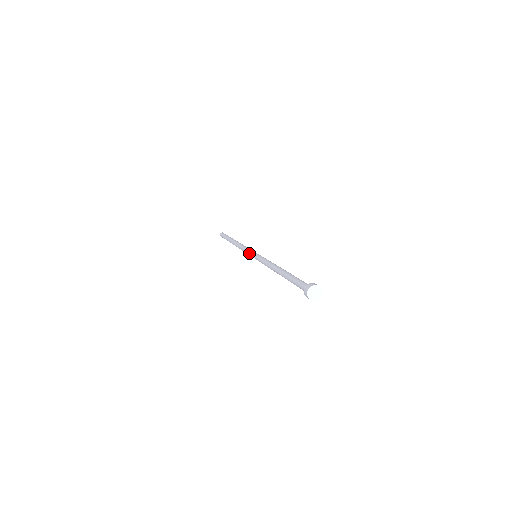
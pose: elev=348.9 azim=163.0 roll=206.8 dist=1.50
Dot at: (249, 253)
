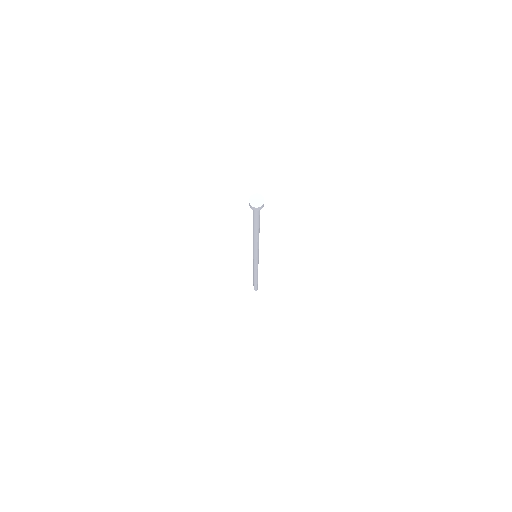
Dot at: occluded
